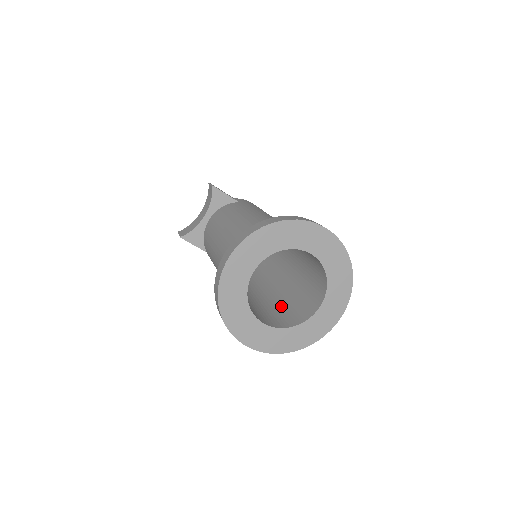
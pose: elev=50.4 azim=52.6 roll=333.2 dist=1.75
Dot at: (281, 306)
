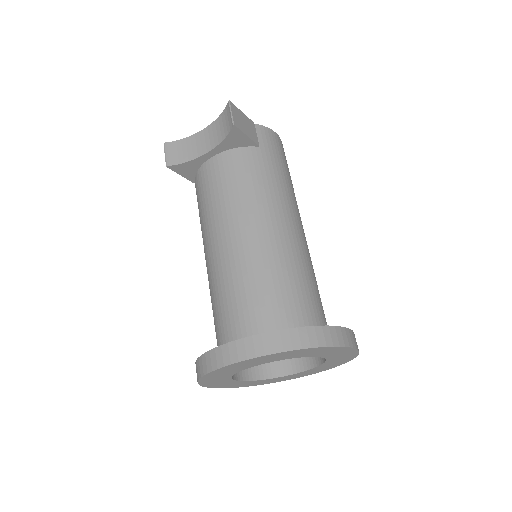
Dot at: occluded
